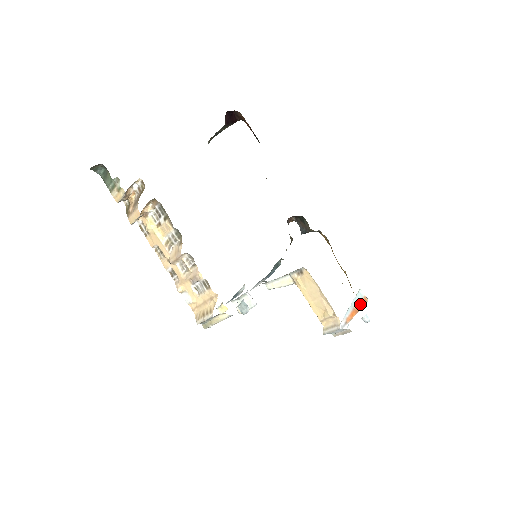
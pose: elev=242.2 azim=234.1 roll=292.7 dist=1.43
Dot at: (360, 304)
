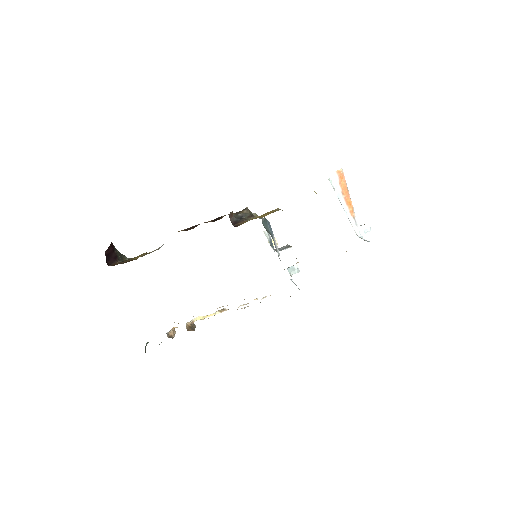
Dot at: (342, 185)
